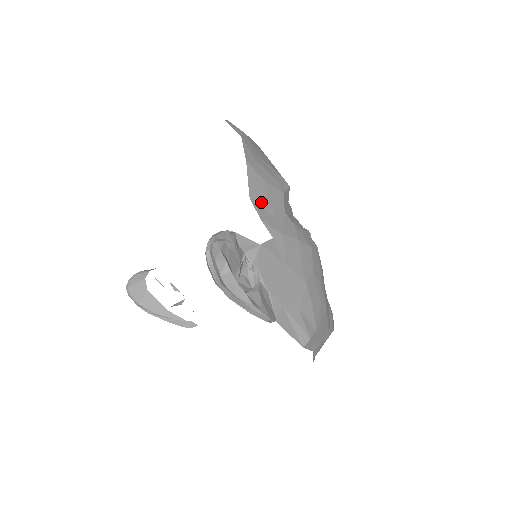
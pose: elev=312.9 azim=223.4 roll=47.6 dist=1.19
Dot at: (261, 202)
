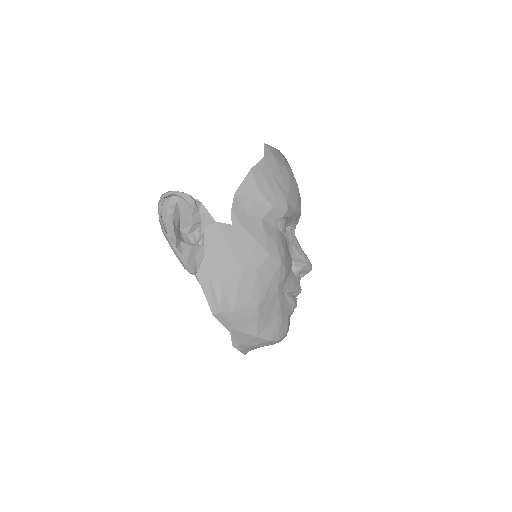
Dot at: (243, 200)
